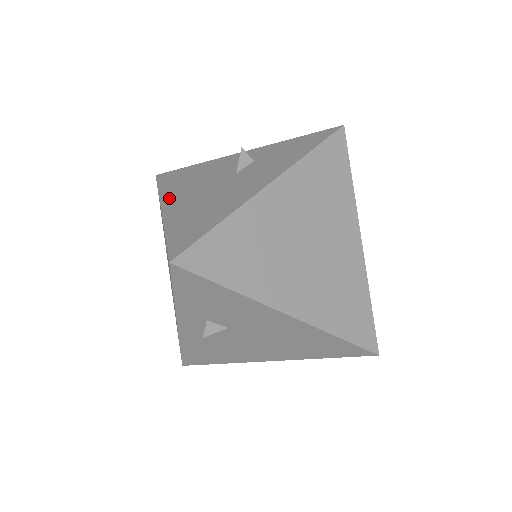
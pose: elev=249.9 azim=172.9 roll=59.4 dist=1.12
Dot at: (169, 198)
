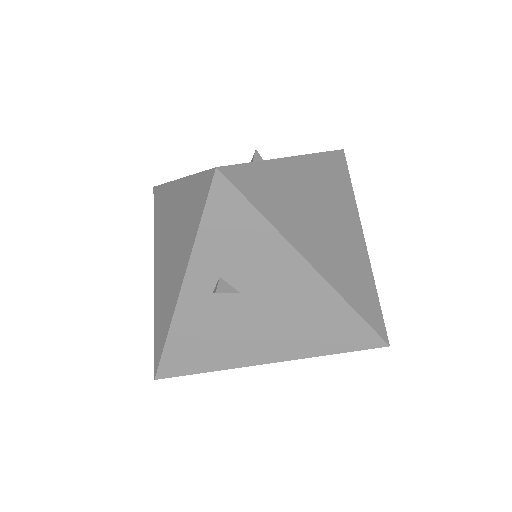
Dot at: occluded
